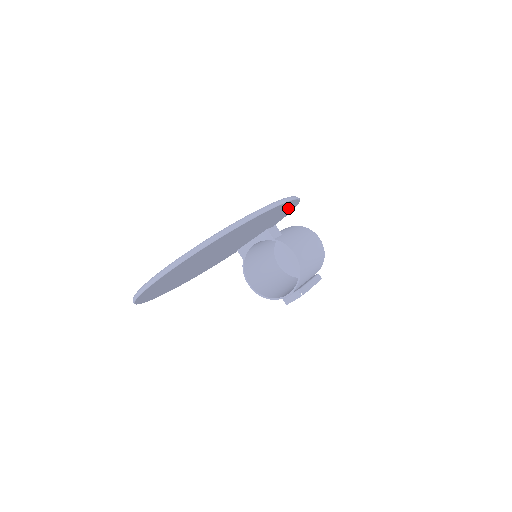
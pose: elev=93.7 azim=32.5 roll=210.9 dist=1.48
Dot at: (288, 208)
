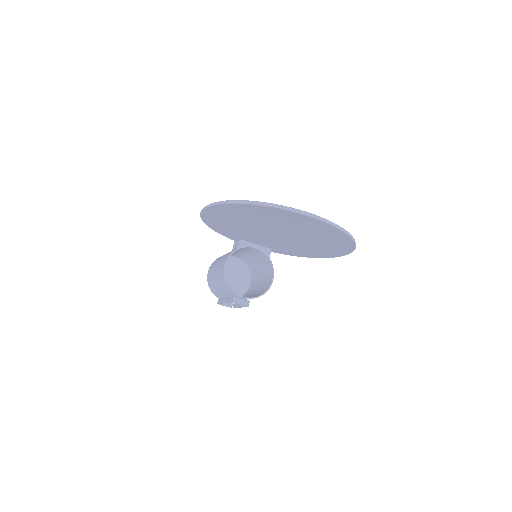
Dot at: (316, 255)
